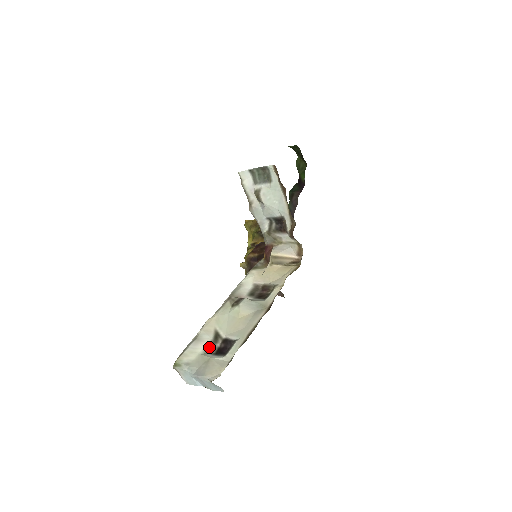
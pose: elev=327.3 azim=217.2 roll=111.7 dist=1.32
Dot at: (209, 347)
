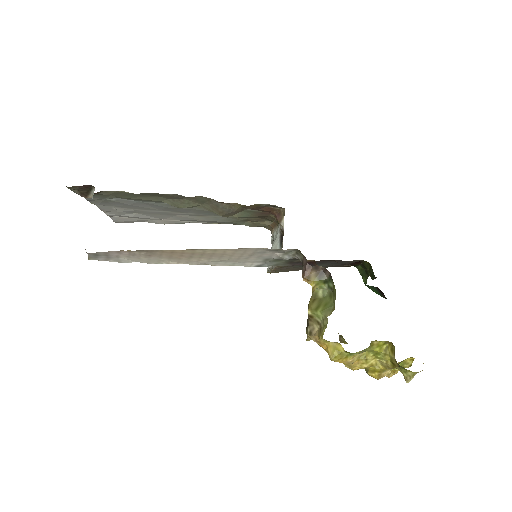
Dot at: occluded
